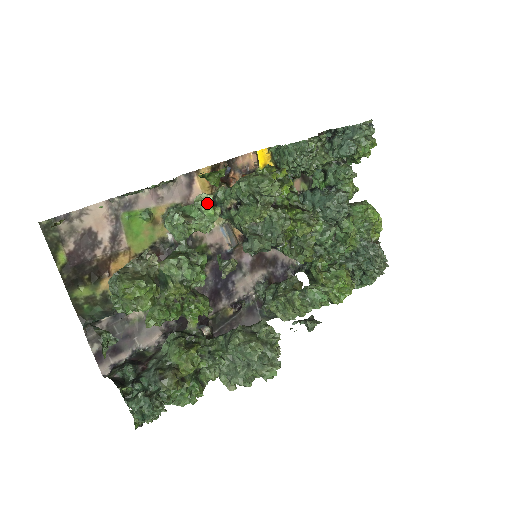
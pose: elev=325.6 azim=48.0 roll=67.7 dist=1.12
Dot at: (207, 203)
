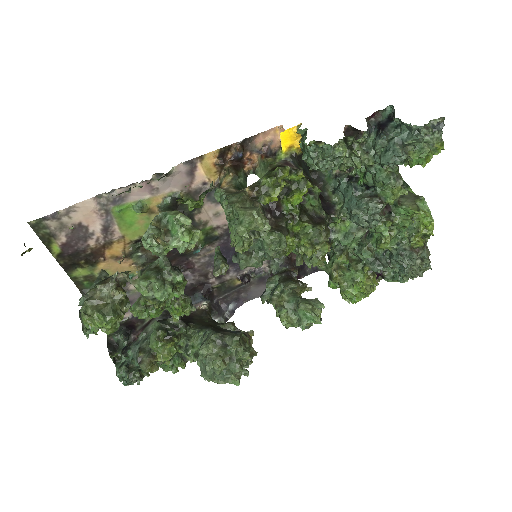
Dot at: (186, 226)
